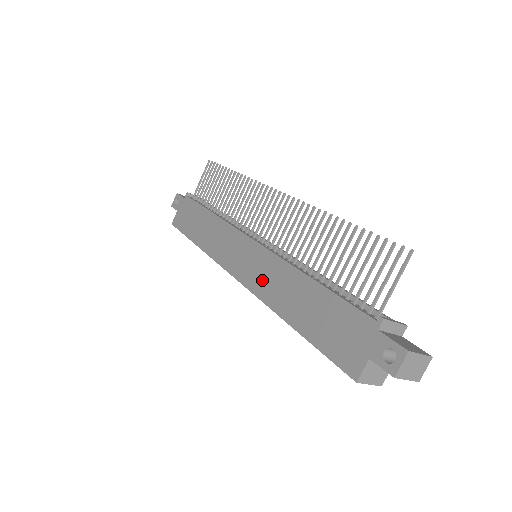
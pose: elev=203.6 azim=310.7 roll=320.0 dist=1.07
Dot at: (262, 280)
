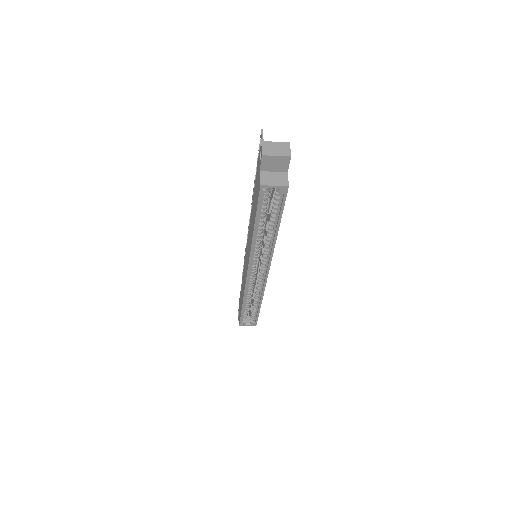
Dot at: (249, 247)
